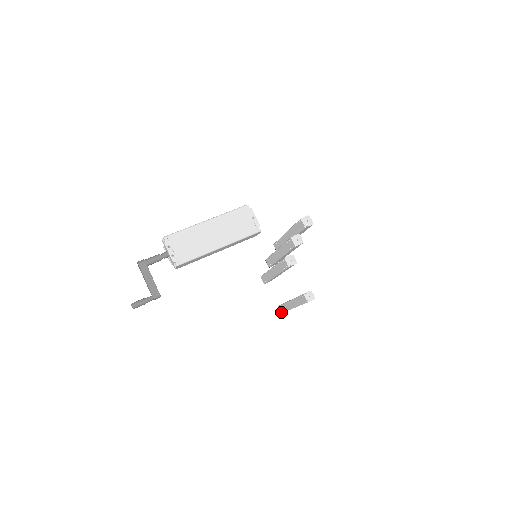
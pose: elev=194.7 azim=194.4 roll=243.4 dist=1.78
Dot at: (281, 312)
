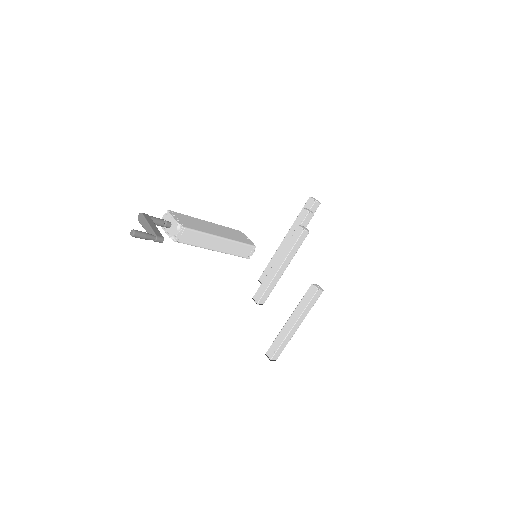
Dot at: (270, 359)
